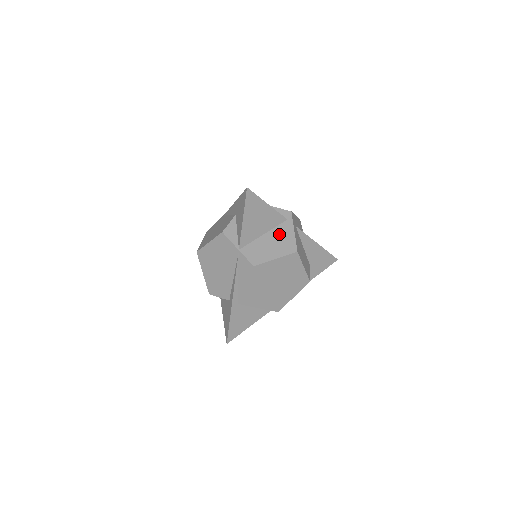
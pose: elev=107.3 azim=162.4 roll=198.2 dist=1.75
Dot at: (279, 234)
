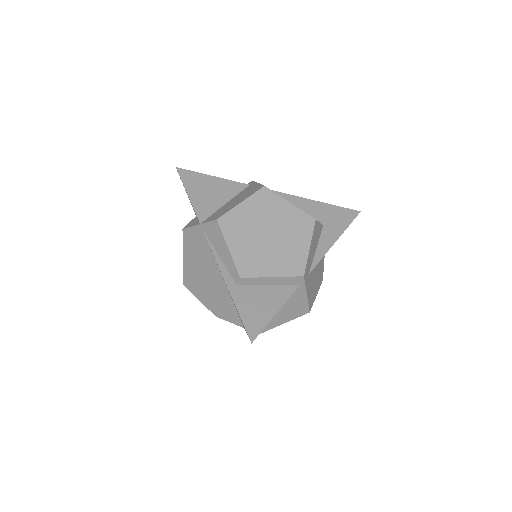
Dot at: (242, 194)
